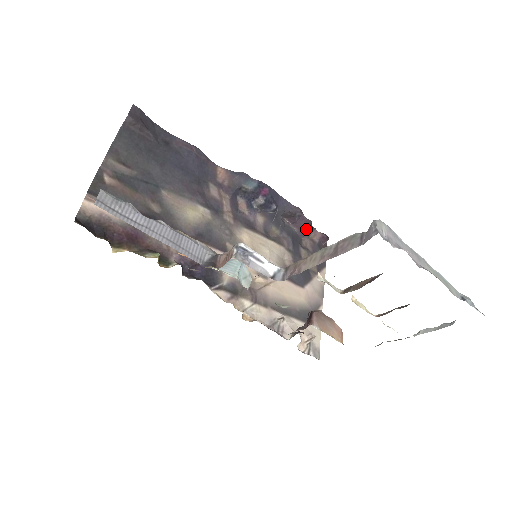
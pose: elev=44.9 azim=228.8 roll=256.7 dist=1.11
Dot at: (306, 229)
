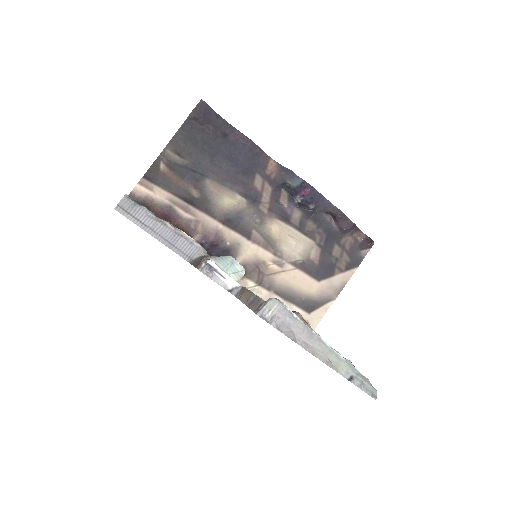
Dot at: (347, 230)
